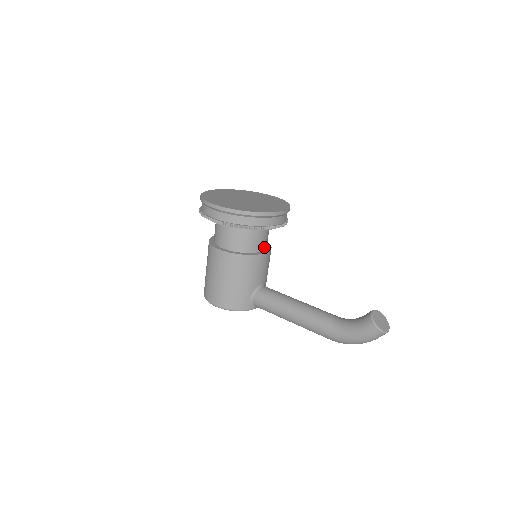
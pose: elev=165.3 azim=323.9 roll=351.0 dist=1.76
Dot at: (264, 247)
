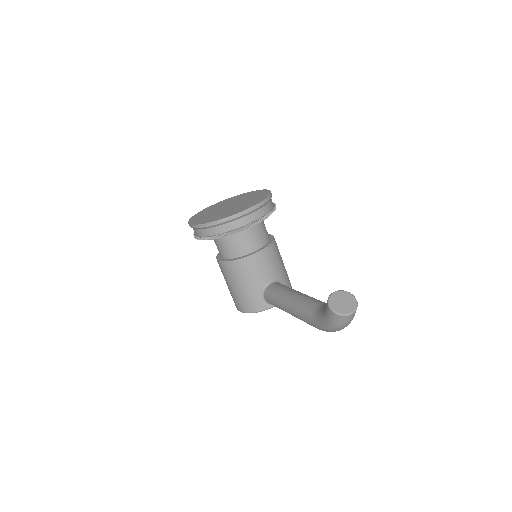
Dot at: (258, 246)
